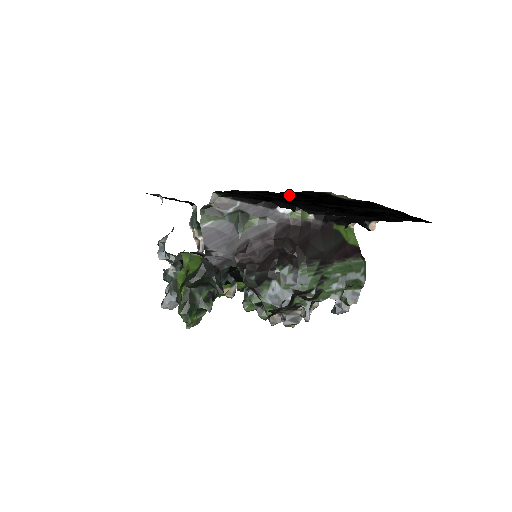
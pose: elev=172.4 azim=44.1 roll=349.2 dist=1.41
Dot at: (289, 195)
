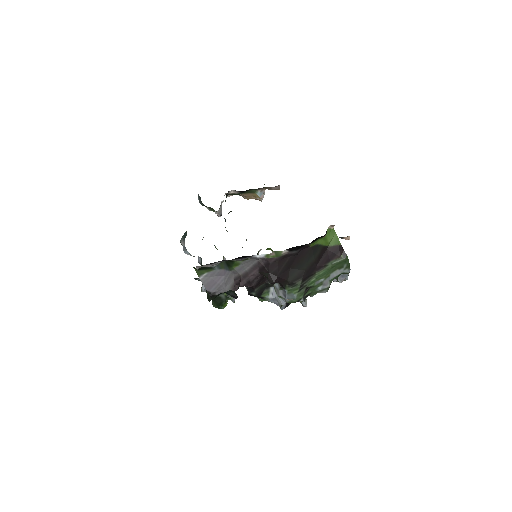
Dot at: occluded
